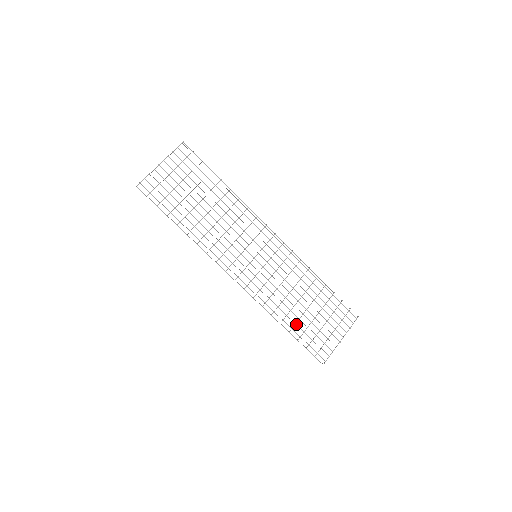
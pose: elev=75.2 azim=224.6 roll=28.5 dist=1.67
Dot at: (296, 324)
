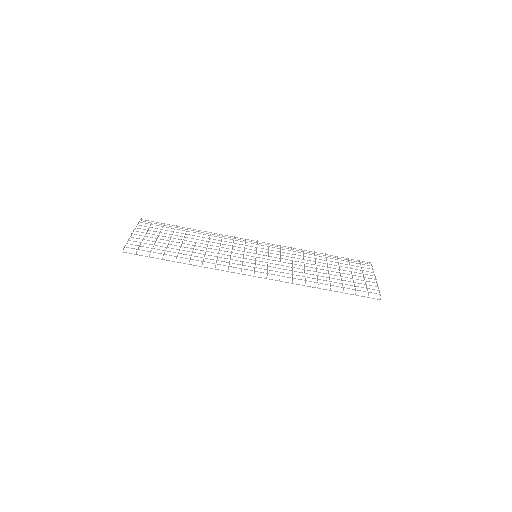
Dot at: (331, 281)
